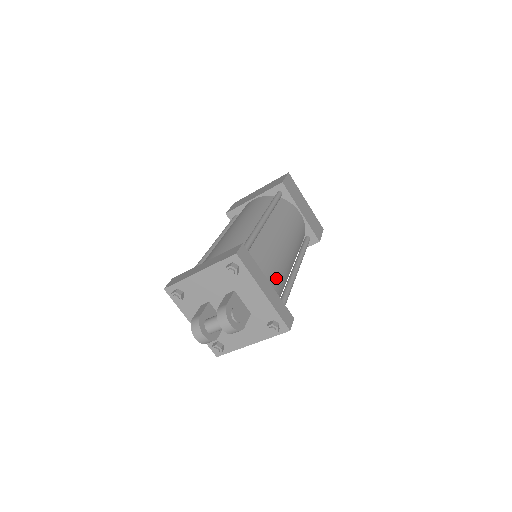
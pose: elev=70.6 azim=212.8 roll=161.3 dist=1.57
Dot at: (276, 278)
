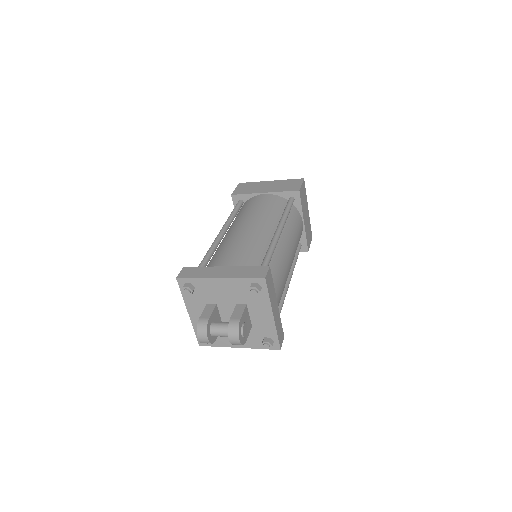
Dot at: (280, 296)
